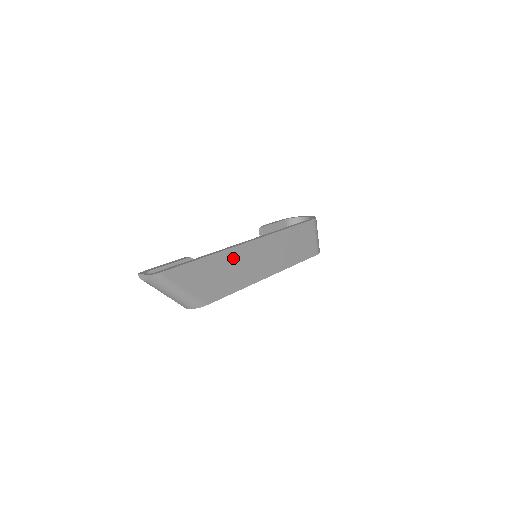
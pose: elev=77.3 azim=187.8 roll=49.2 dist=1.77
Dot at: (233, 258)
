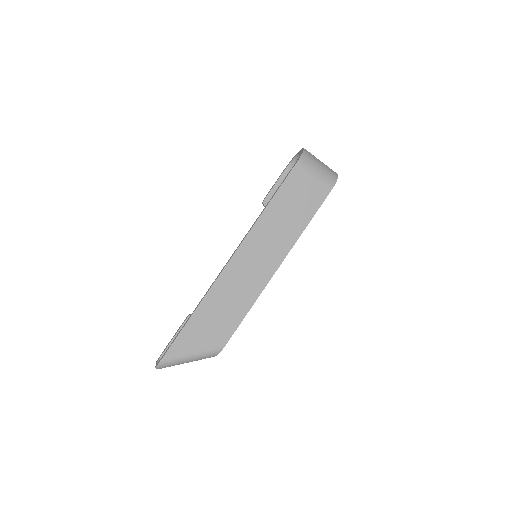
Dot at: (221, 292)
